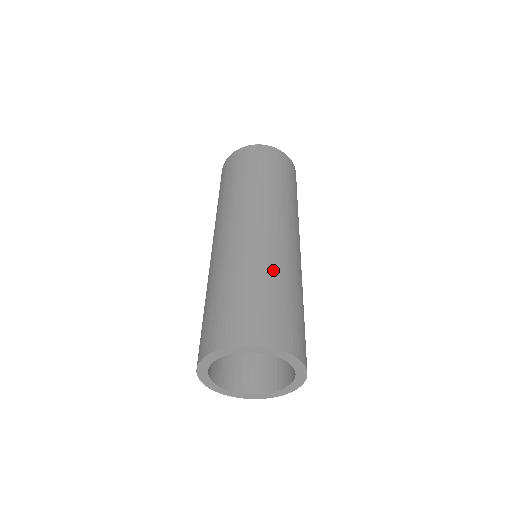
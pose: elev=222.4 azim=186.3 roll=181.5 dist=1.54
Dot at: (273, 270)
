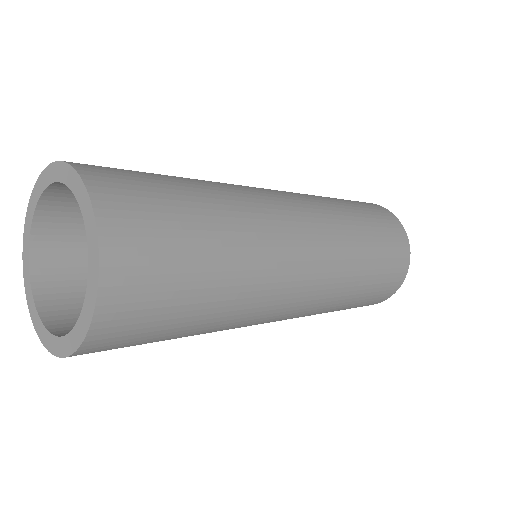
Dot at: (204, 181)
